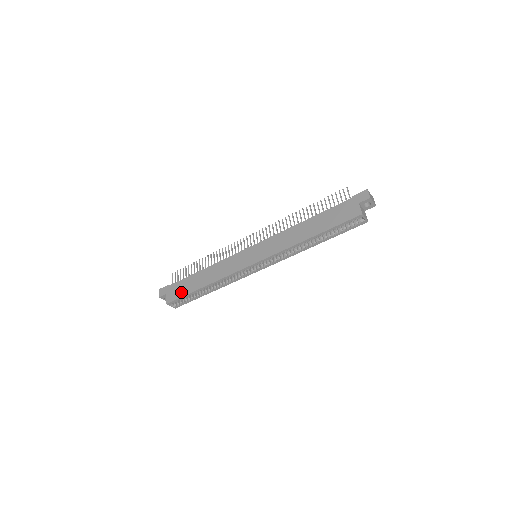
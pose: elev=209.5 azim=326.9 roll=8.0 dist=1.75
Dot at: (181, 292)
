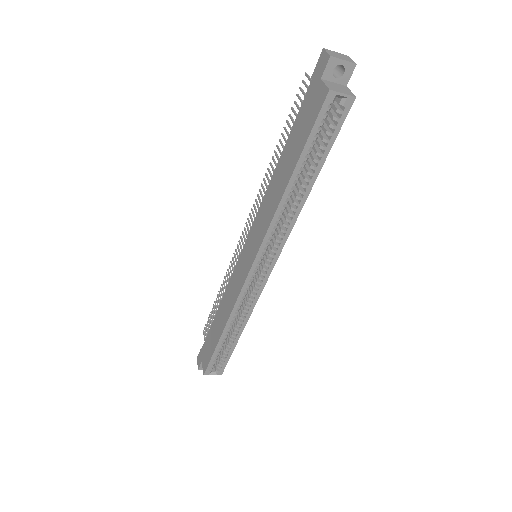
Dot at: (209, 352)
